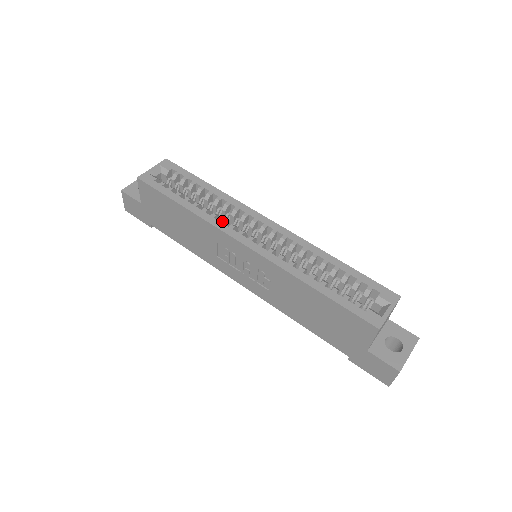
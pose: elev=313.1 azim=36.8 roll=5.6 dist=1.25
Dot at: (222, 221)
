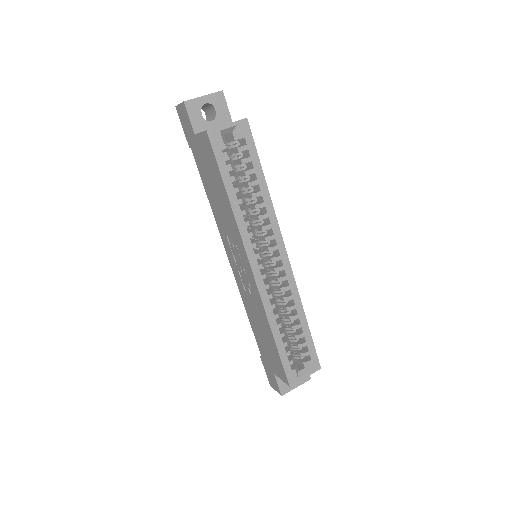
Dot at: (250, 235)
